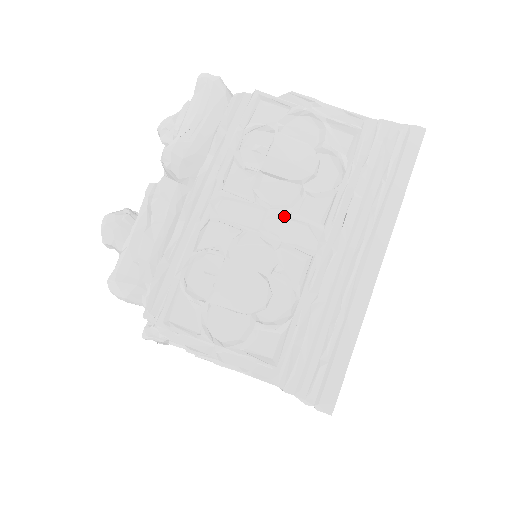
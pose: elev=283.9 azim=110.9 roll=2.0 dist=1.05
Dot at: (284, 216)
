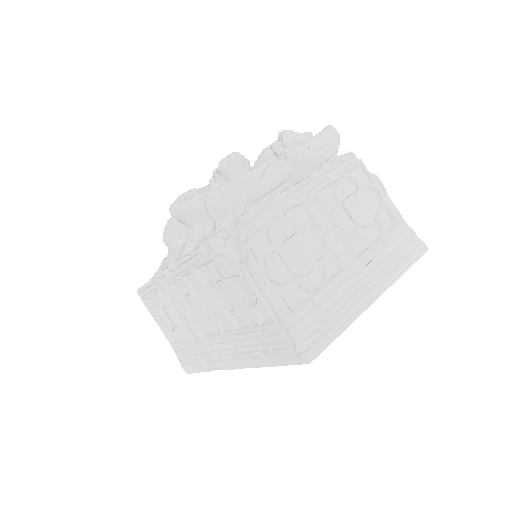
Dot at: (340, 235)
